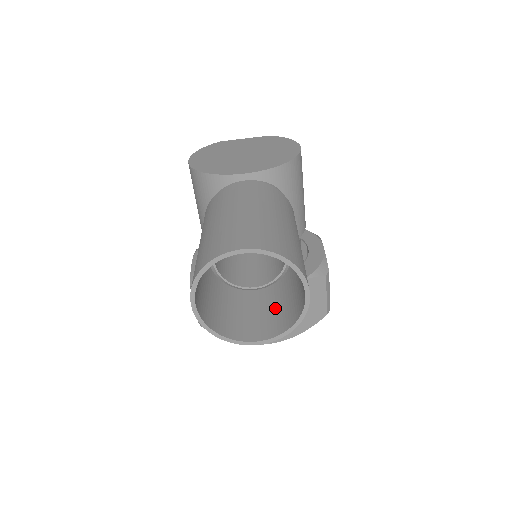
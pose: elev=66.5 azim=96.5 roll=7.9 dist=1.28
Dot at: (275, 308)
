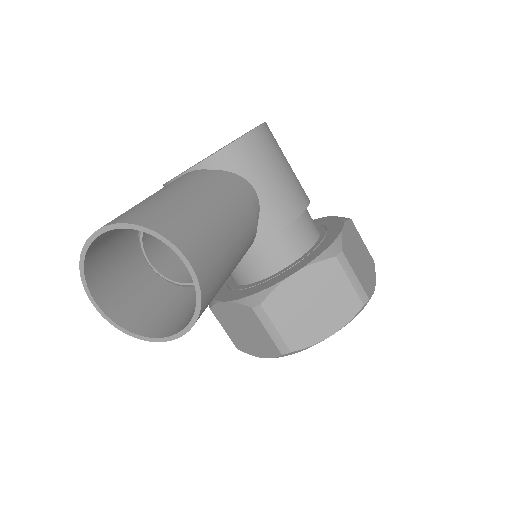
Dot at: occluded
